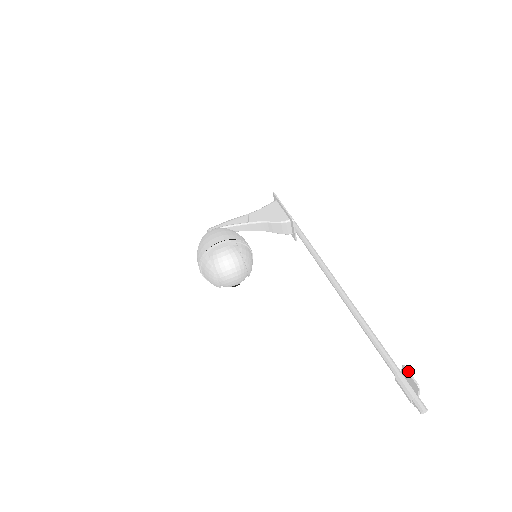
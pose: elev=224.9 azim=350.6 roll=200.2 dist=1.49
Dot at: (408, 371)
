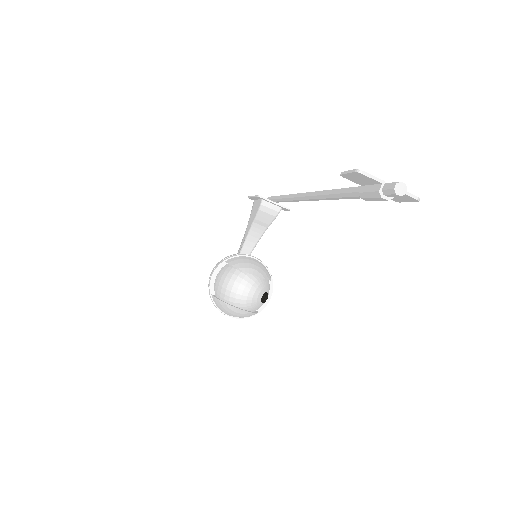
Dot at: (344, 172)
